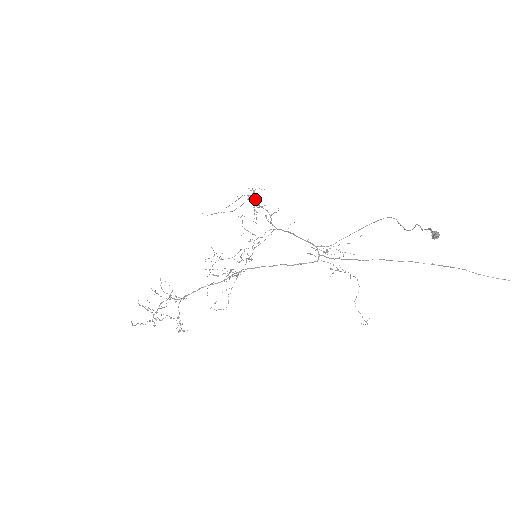
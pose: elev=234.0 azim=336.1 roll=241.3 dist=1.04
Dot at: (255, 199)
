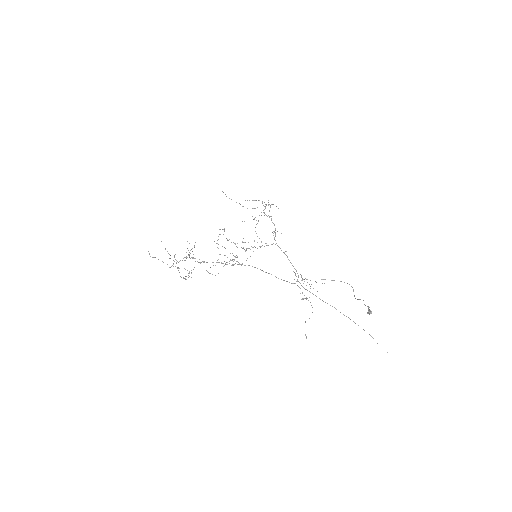
Dot at: occluded
